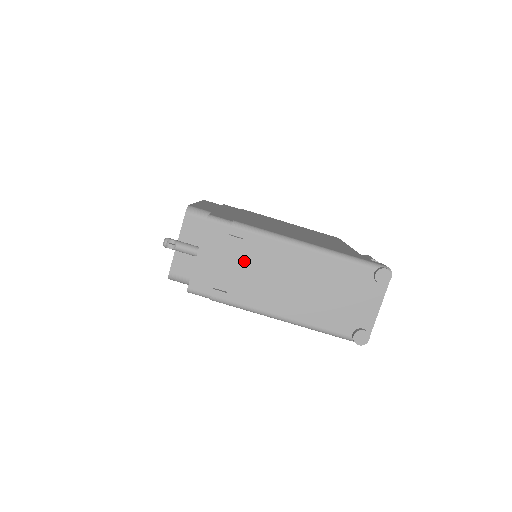
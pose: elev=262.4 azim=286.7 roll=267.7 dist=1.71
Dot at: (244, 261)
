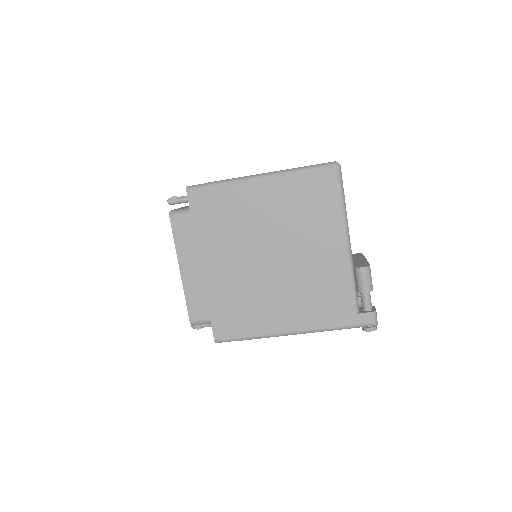
Dot at: occluded
